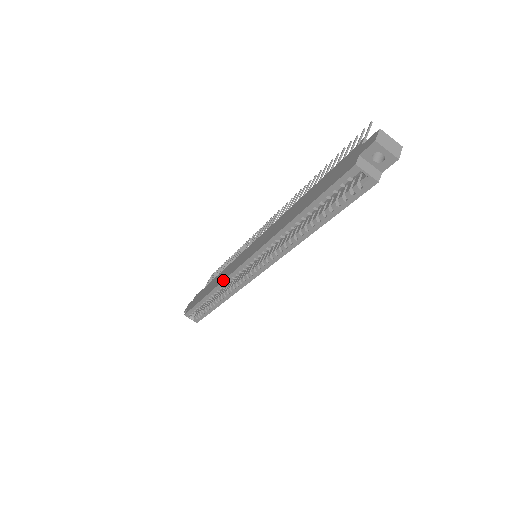
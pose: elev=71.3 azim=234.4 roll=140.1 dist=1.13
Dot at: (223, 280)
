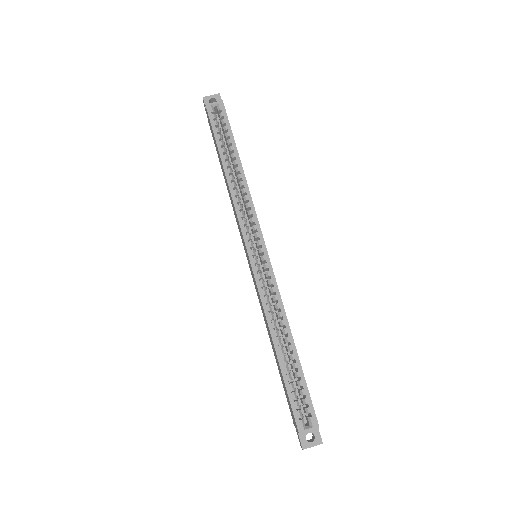
Dot at: occluded
